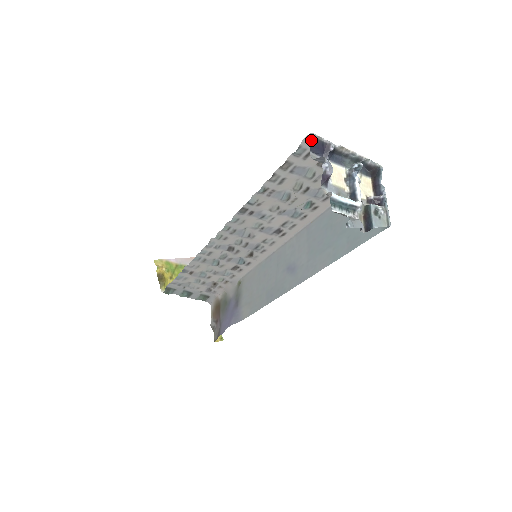
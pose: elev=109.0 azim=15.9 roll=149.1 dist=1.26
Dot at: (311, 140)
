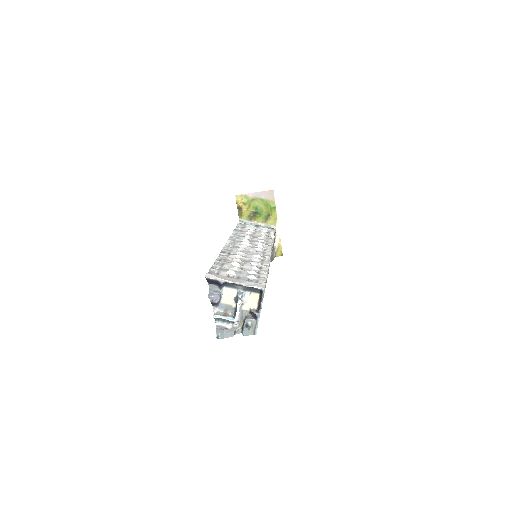
Dot at: (206, 279)
